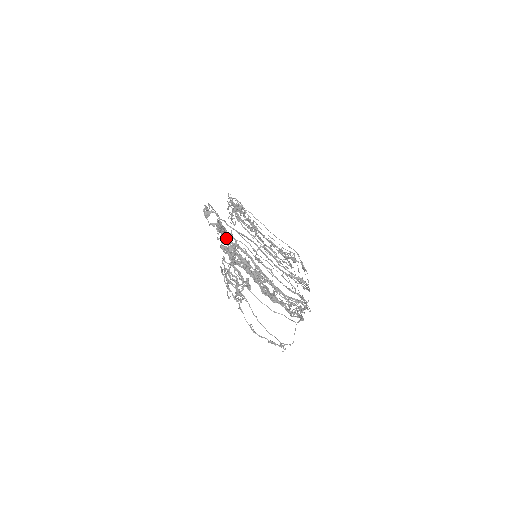
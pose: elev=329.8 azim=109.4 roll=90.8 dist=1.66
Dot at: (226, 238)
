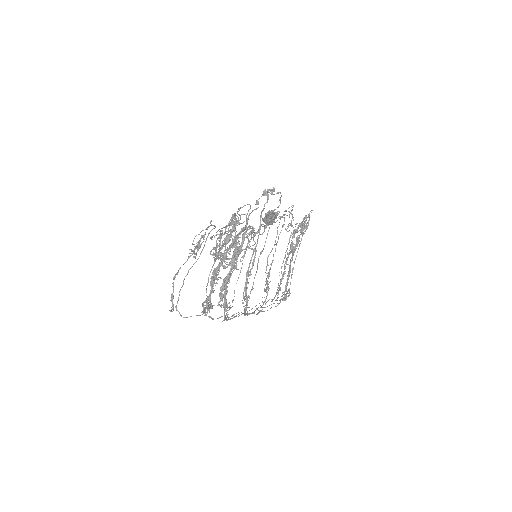
Dot at: (246, 217)
